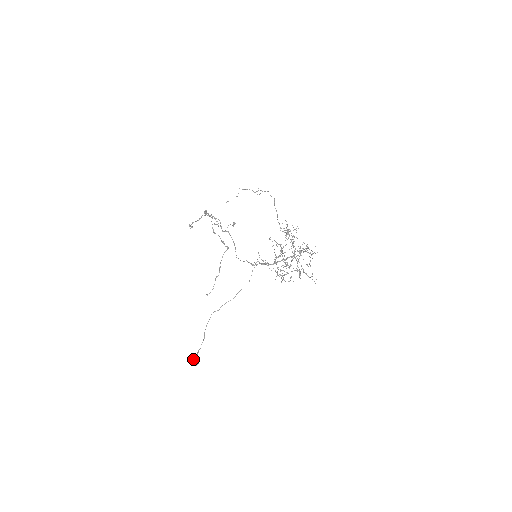
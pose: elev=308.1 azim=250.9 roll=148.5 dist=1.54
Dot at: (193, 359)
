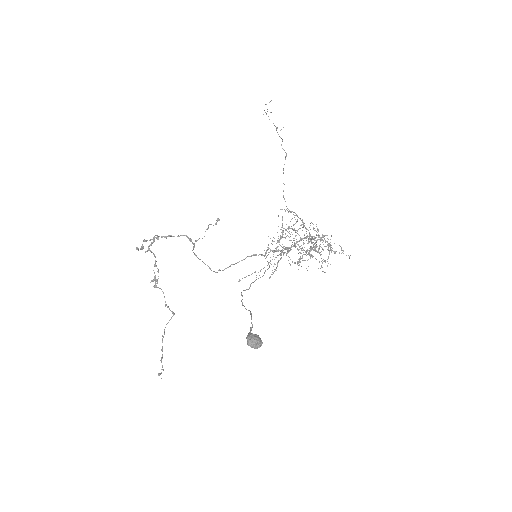
Dot at: (251, 334)
